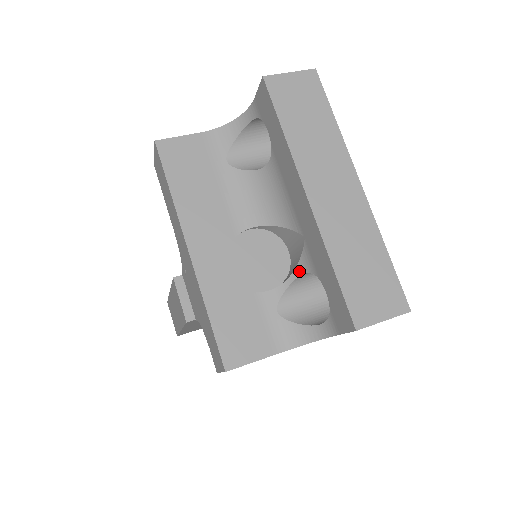
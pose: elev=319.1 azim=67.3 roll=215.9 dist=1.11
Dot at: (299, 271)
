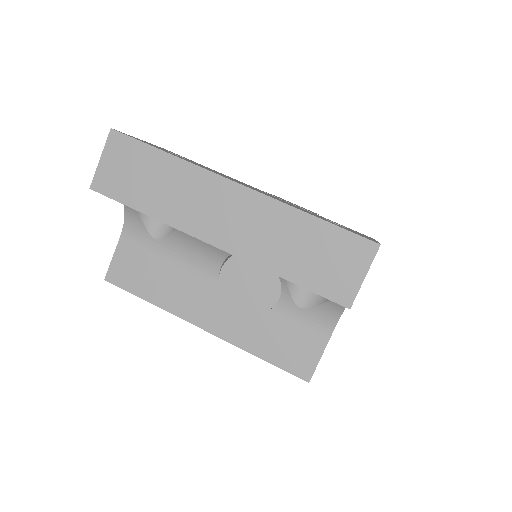
Dot at: occluded
